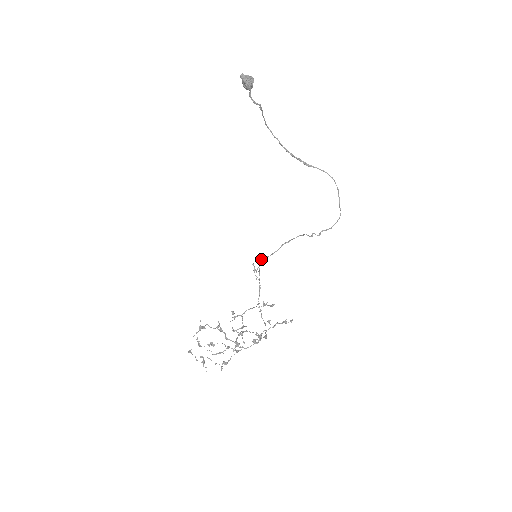
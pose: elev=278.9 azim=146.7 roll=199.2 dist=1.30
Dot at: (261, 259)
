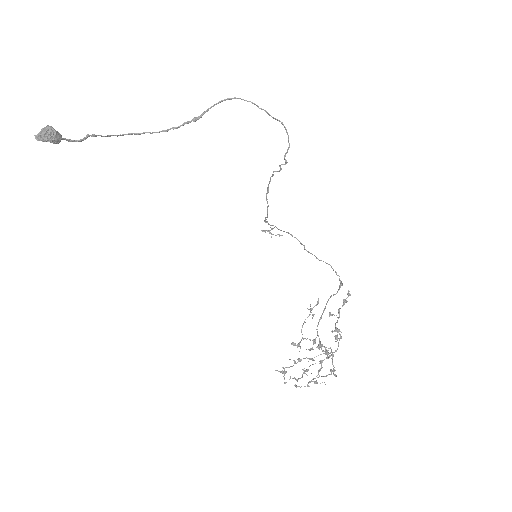
Dot at: occluded
